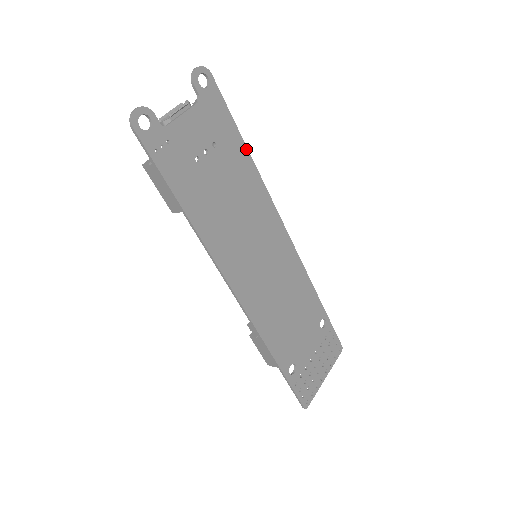
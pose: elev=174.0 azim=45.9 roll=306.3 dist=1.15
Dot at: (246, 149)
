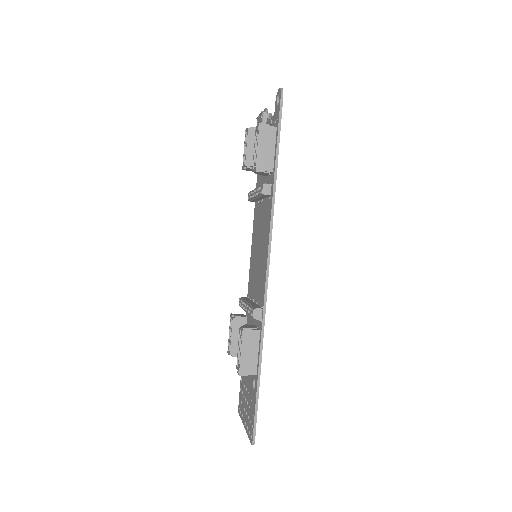
Dot at: occluded
